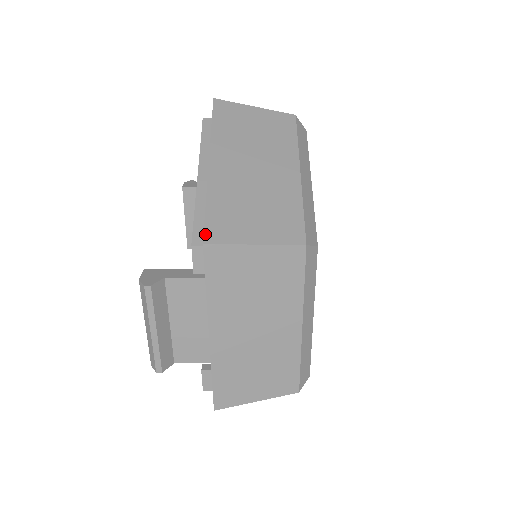
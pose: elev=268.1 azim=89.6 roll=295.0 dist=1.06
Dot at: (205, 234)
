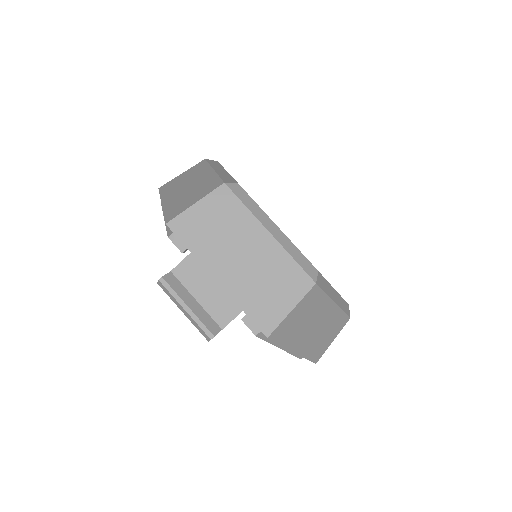
Dot at: (166, 221)
